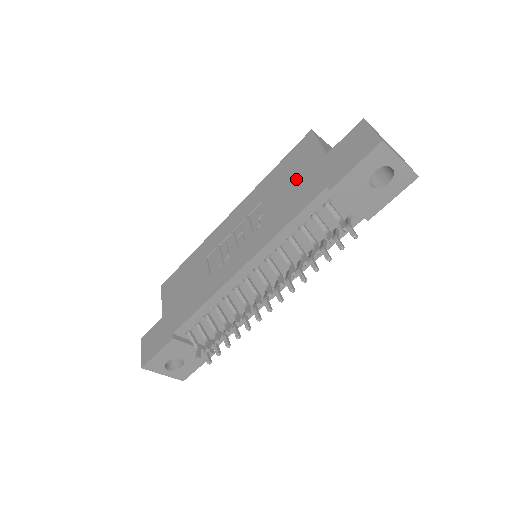
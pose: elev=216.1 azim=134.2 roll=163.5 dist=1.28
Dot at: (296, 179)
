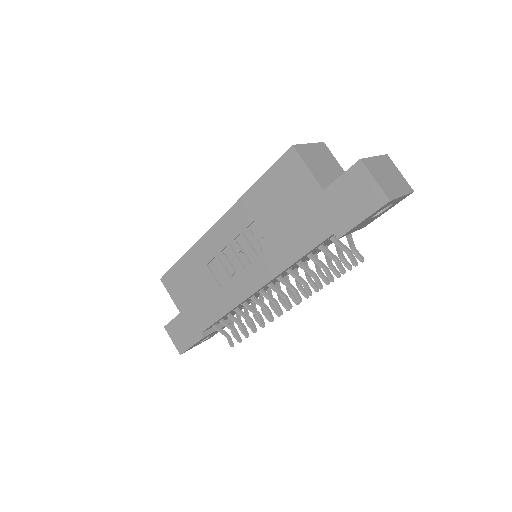
Dot at: (291, 209)
